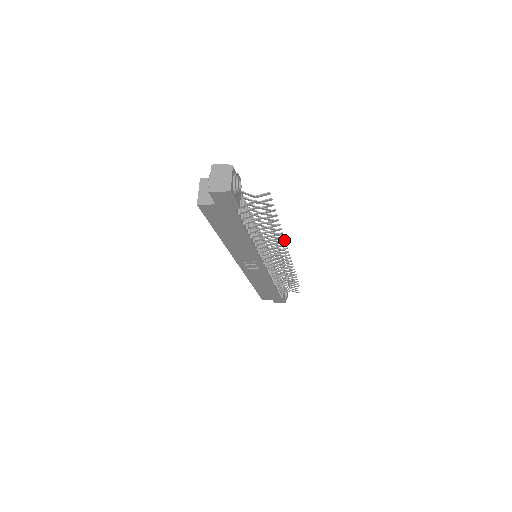
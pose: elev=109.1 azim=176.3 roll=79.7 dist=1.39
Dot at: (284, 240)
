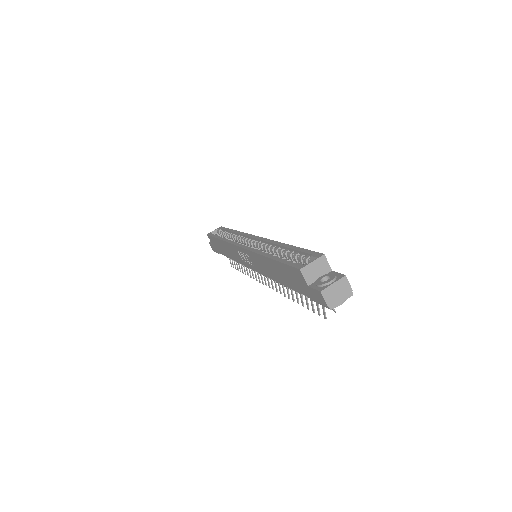
Dot at: occluded
